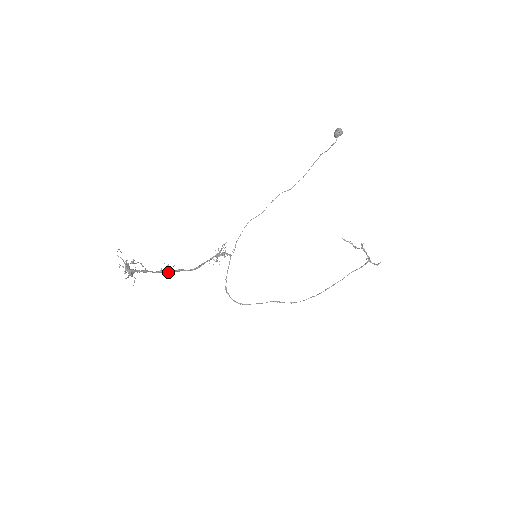
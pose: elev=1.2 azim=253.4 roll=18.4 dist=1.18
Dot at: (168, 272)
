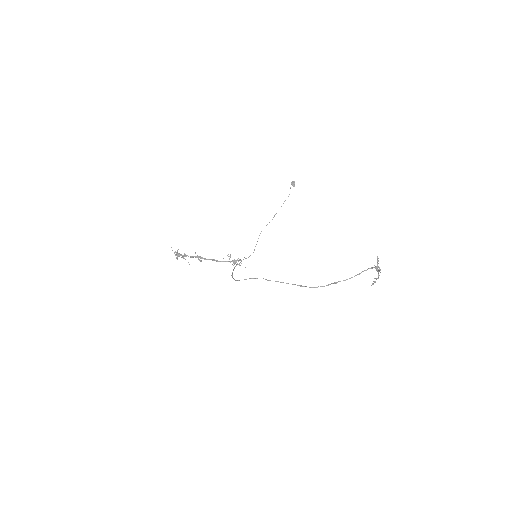
Dot at: occluded
